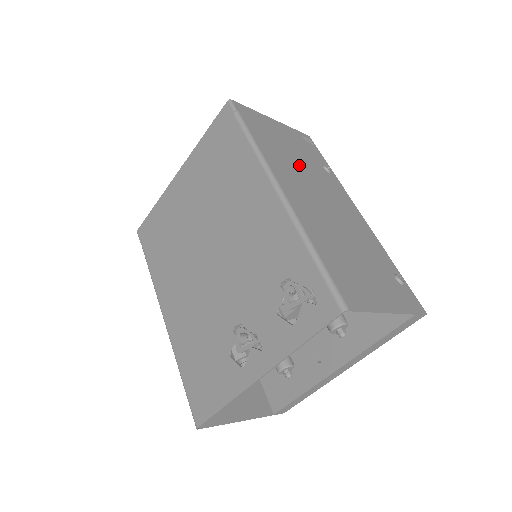
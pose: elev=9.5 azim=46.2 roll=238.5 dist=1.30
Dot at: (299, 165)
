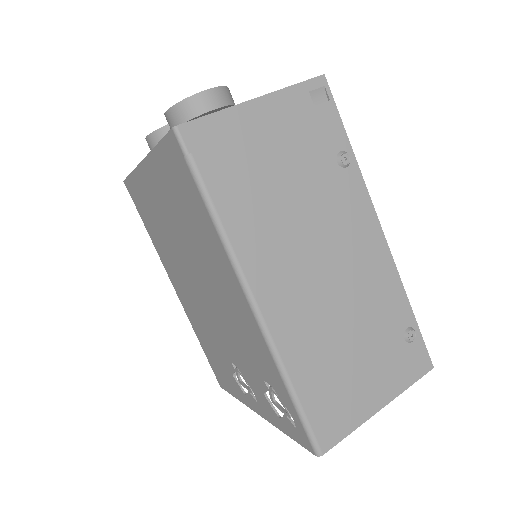
Dot at: (292, 205)
